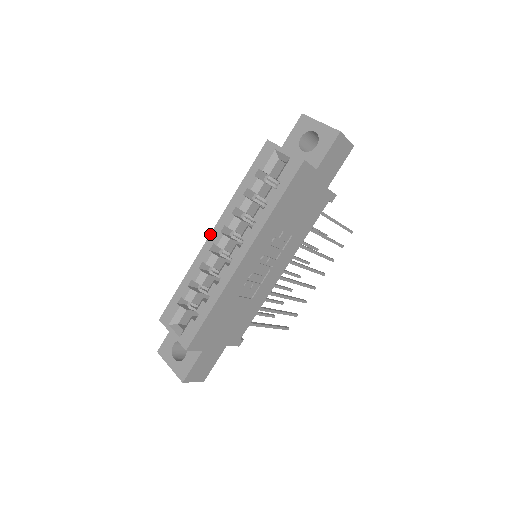
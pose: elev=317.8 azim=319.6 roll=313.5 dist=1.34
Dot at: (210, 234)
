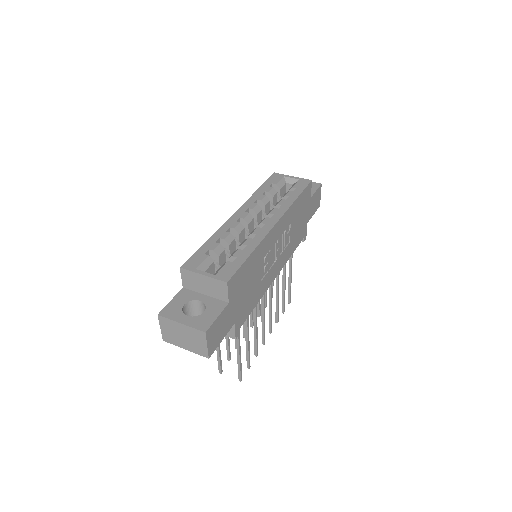
Dot at: (234, 213)
